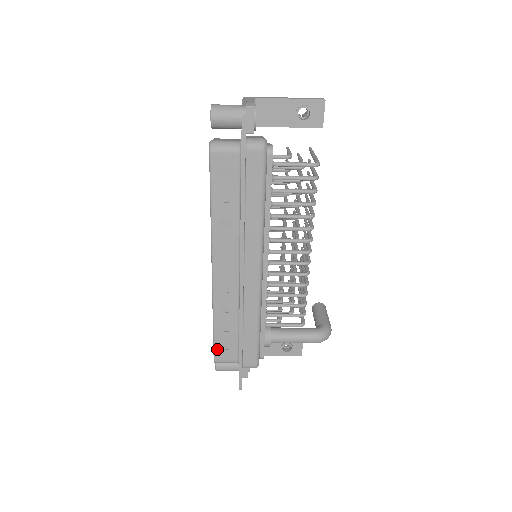
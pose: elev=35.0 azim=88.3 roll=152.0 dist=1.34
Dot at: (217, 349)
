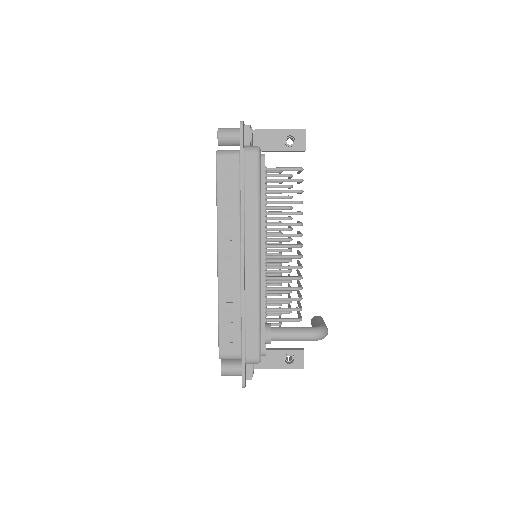
Dot at: (222, 342)
